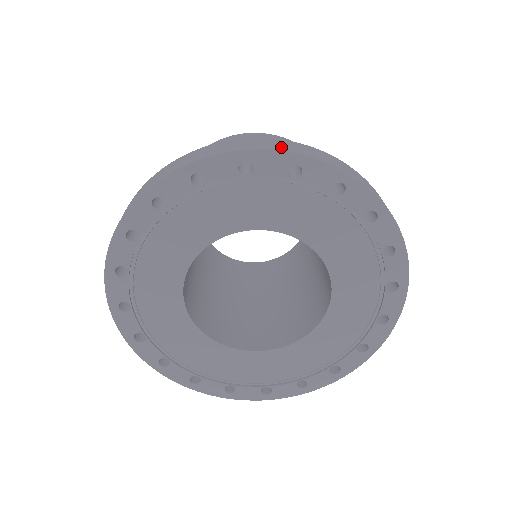
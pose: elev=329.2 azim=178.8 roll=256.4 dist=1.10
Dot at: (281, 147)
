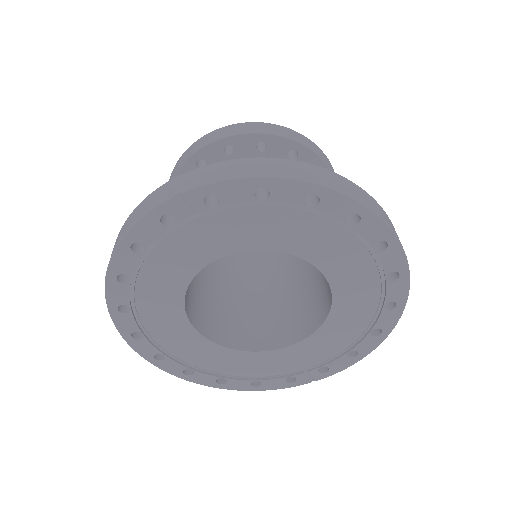
Dot at: (186, 186)
